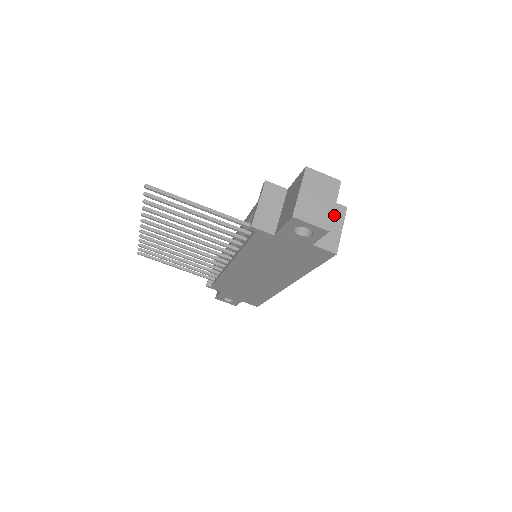
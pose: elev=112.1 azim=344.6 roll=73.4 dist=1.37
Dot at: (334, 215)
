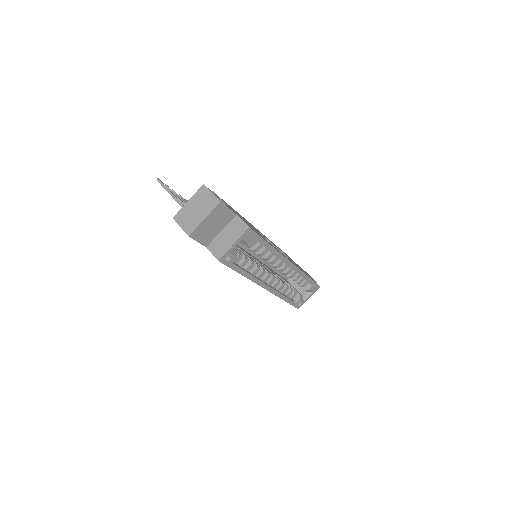
Dot at: (235, 230)
